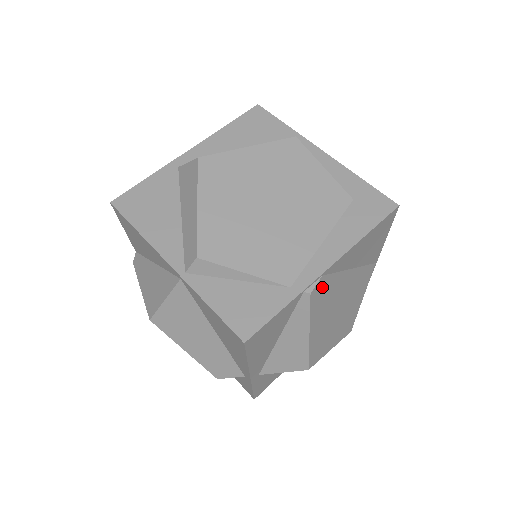
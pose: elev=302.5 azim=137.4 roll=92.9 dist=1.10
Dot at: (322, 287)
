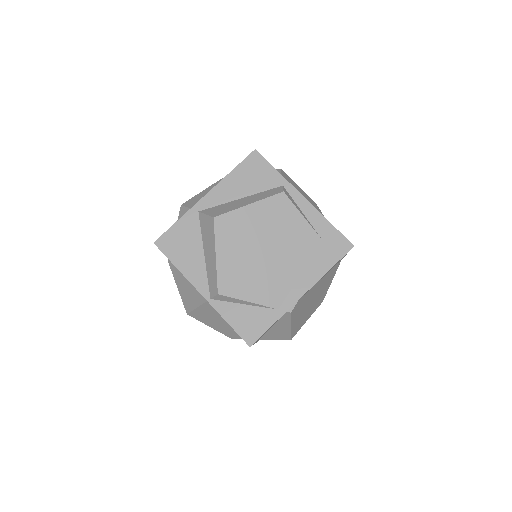
Dot at: (299, 303)
